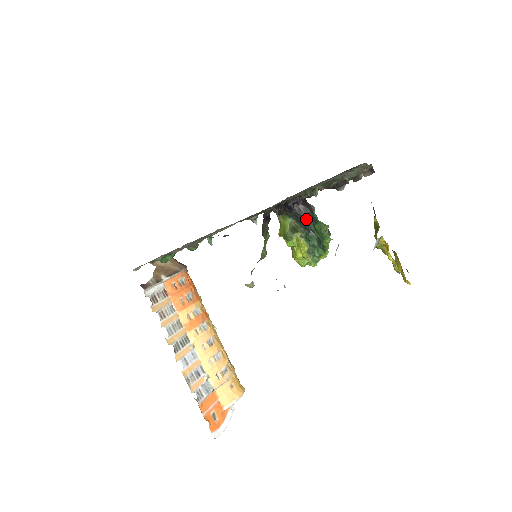
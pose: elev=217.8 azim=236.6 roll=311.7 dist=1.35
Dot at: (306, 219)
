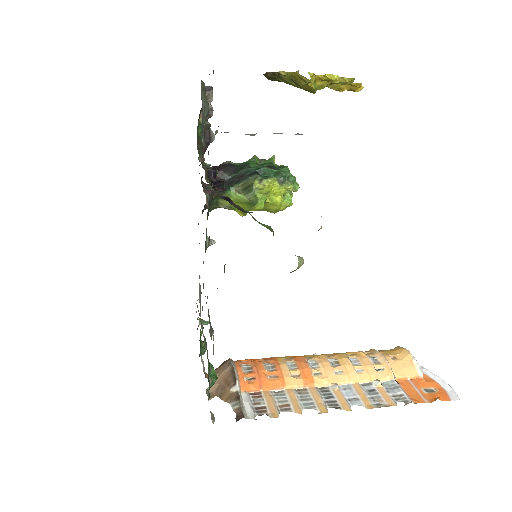
Dot at: (238, 173)
